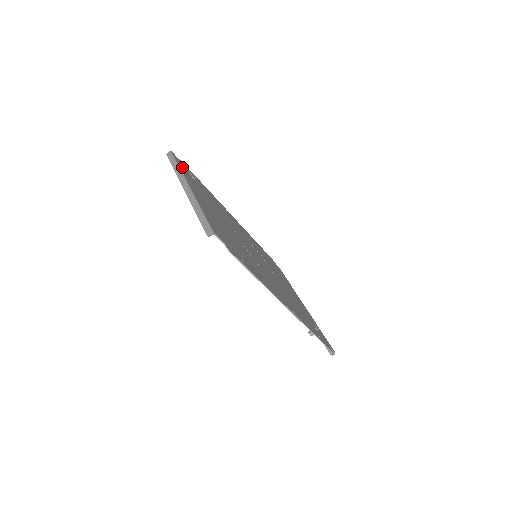
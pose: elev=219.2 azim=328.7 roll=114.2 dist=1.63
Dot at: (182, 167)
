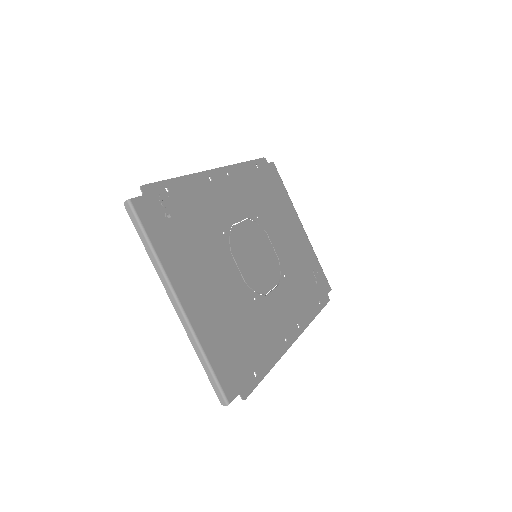
Dot at: (154, 229)
